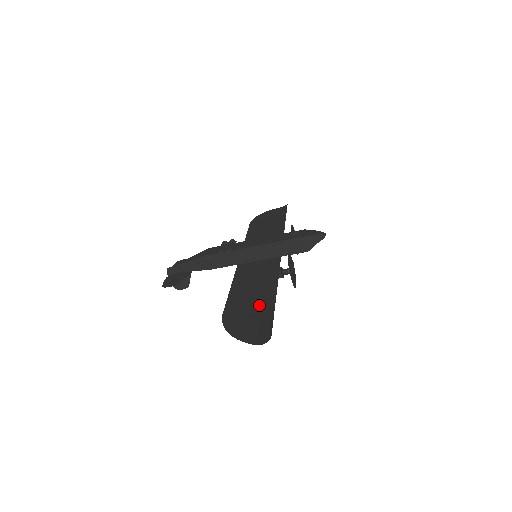
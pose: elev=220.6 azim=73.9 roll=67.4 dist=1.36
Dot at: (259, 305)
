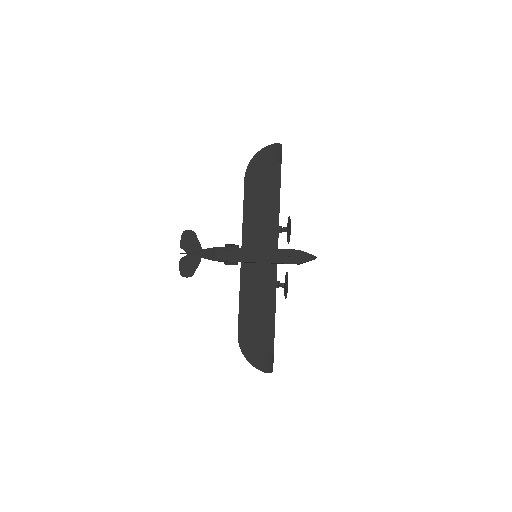
Dot at: (263, 332)
